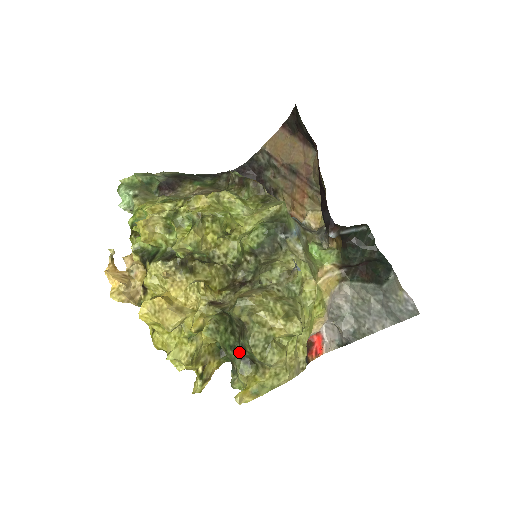
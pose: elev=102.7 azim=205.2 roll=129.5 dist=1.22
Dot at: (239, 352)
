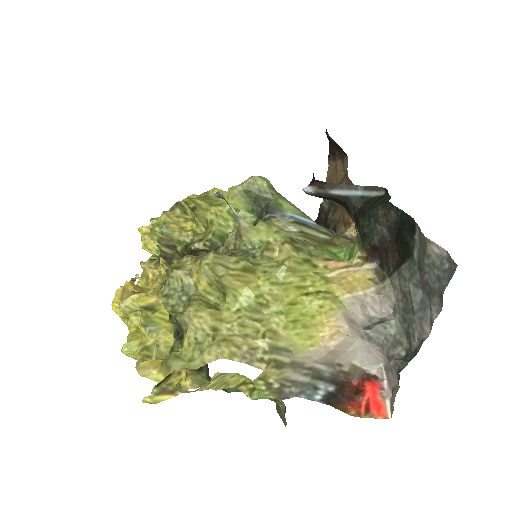
Dot at: (168, 320)
